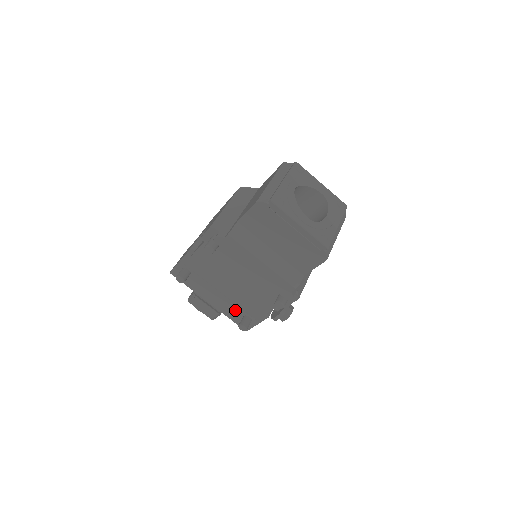
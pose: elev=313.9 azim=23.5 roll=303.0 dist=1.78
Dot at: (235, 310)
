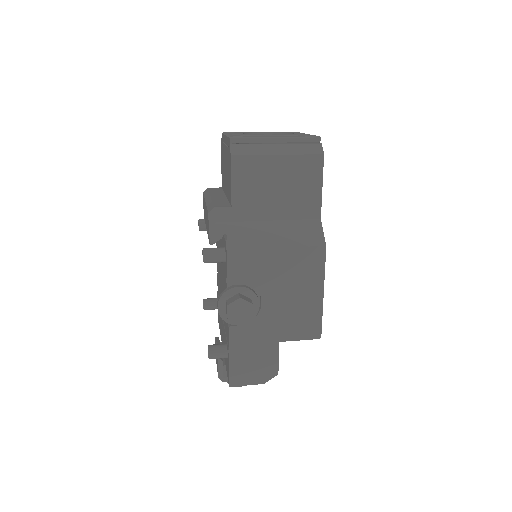
Dot at: (225, 342)
